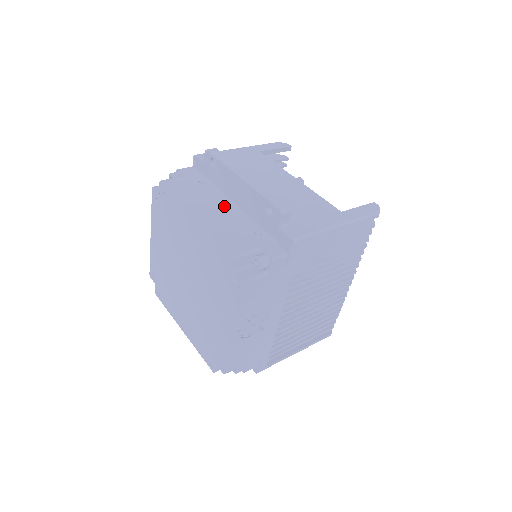
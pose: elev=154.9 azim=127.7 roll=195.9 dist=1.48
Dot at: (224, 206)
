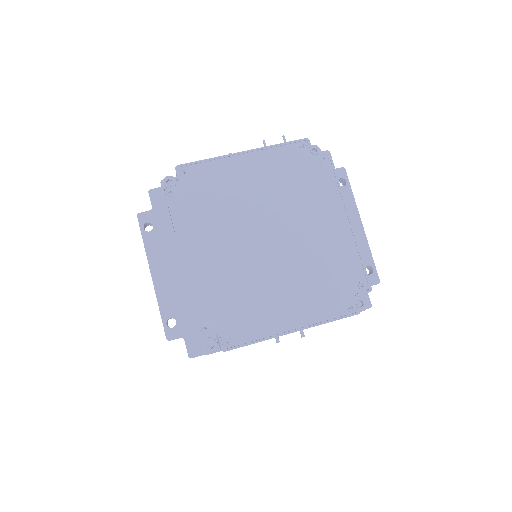
Dot at: occluded
